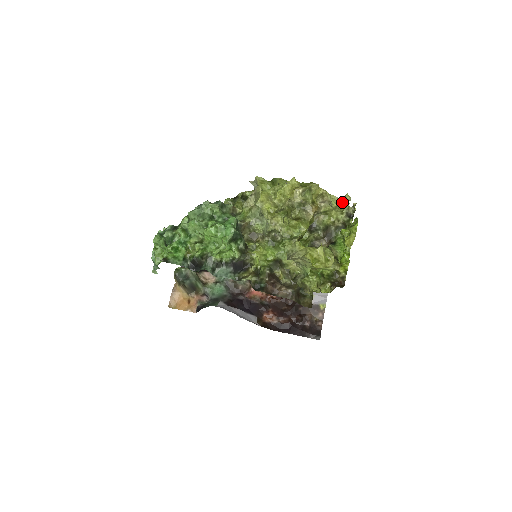
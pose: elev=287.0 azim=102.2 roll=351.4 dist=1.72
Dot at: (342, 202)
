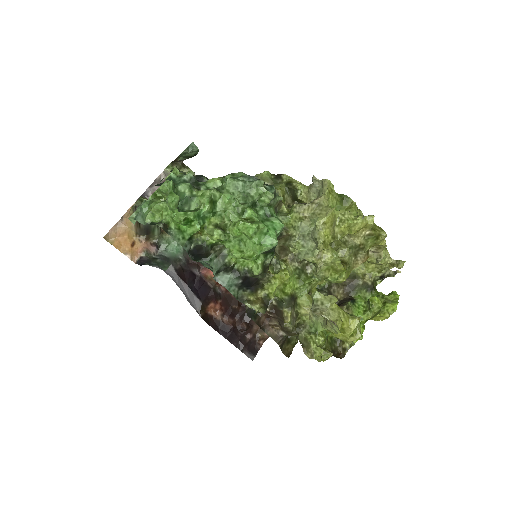
Dot at: (390, 263)
